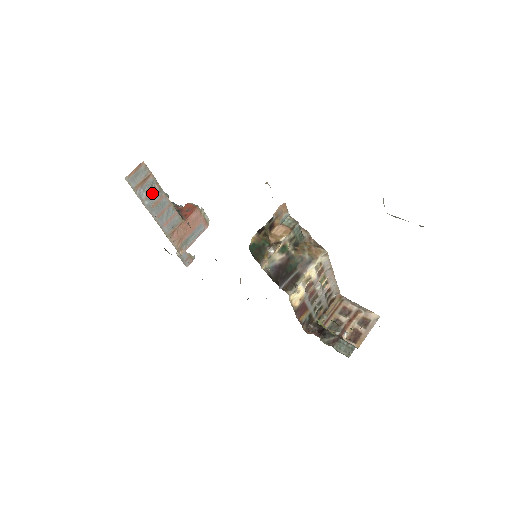
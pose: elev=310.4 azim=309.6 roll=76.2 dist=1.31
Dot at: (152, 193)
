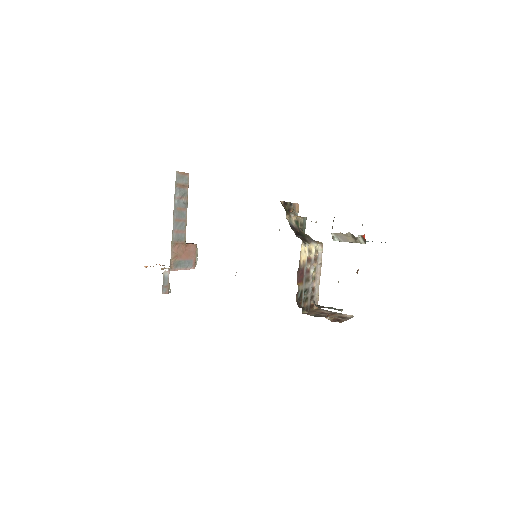
Dot at: (182, 200)
